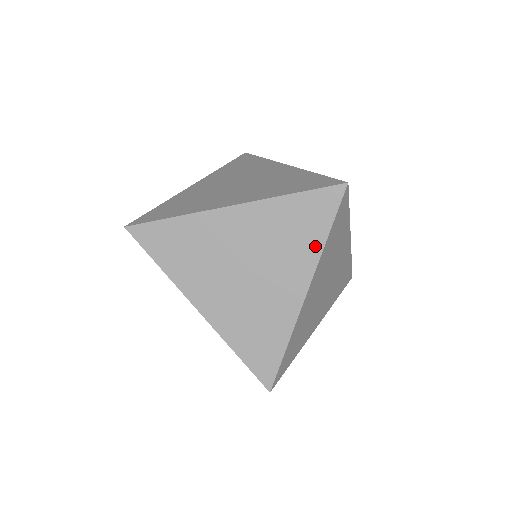
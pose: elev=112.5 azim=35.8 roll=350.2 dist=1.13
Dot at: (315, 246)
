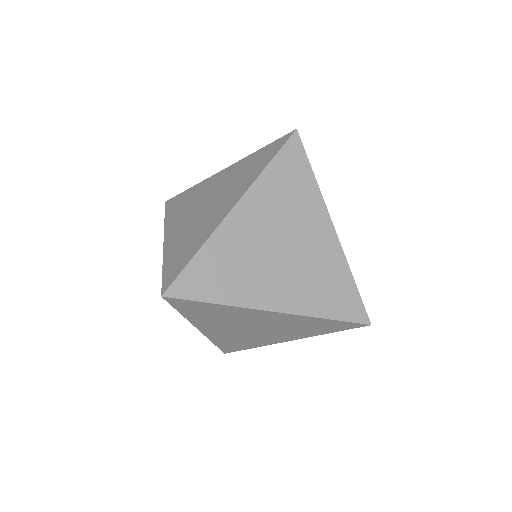
Dot at: (256, 174)
